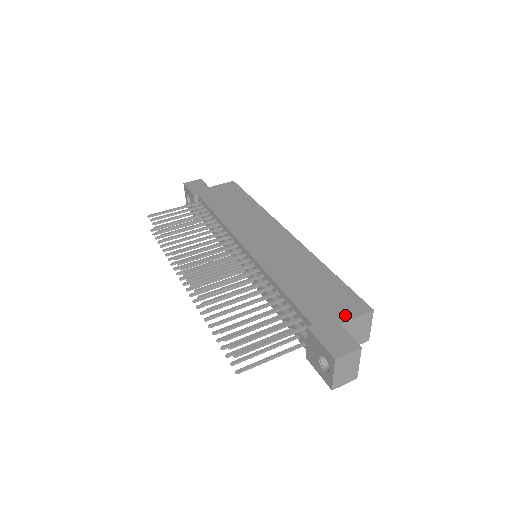
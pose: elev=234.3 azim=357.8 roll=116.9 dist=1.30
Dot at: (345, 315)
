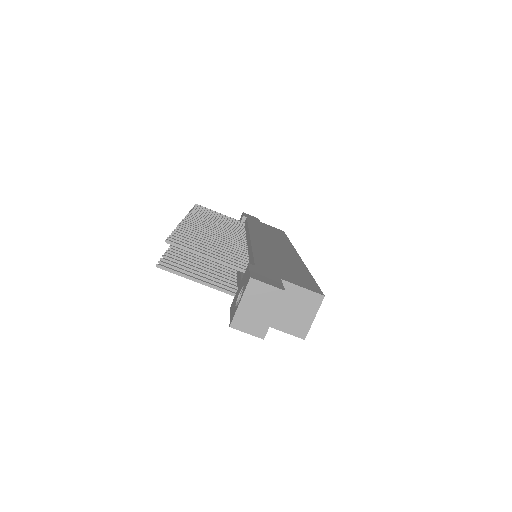
Dot at: (293, 281)
